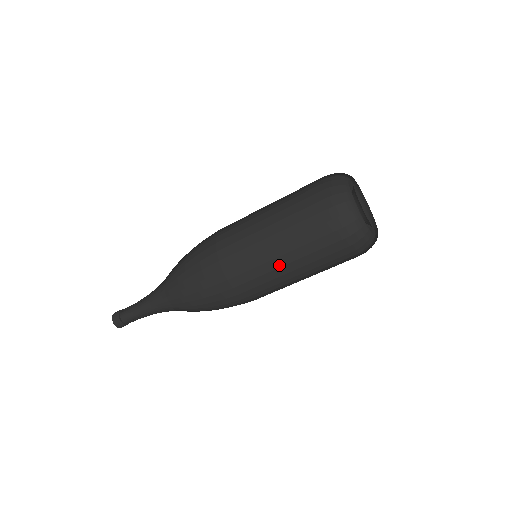
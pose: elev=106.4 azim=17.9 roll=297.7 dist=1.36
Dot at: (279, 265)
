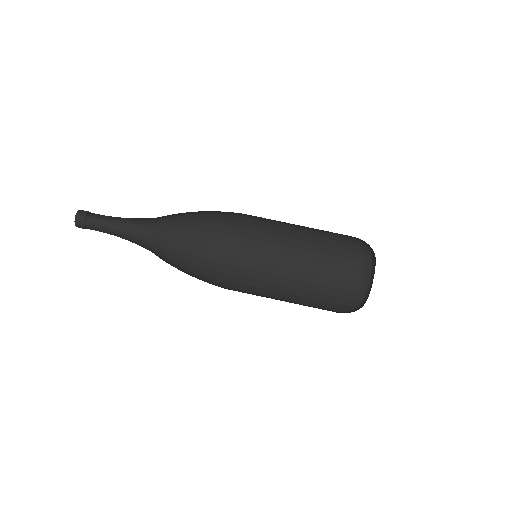
Dot at: (278, 295)
